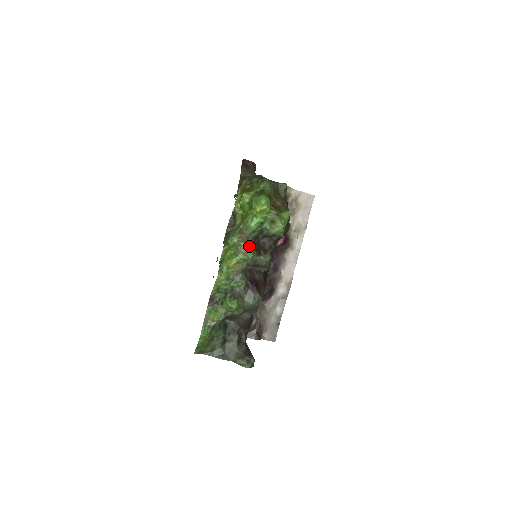
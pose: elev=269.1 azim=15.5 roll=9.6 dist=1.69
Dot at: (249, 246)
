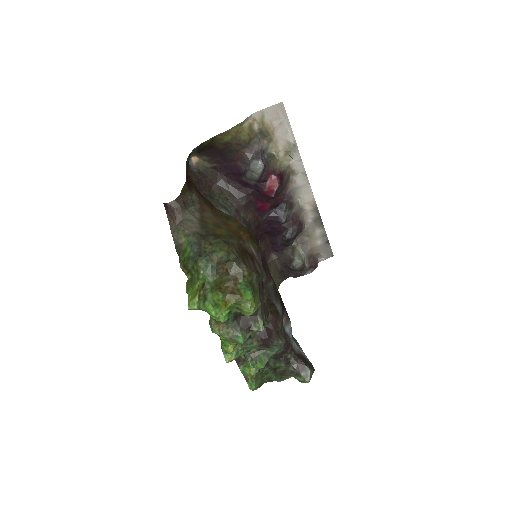
Dot at: (234, 333)
